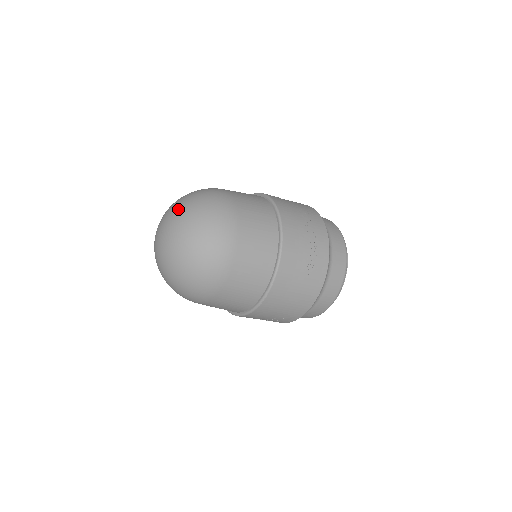
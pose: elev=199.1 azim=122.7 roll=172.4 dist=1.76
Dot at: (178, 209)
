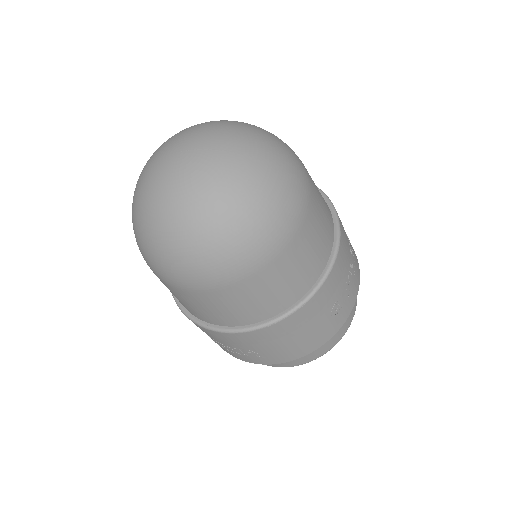
Dot at: (234, 132)
